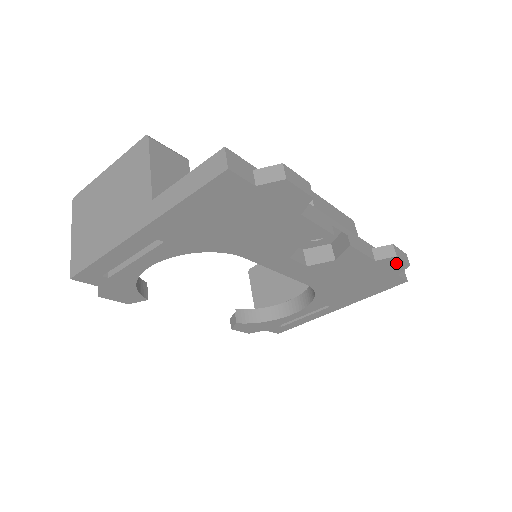
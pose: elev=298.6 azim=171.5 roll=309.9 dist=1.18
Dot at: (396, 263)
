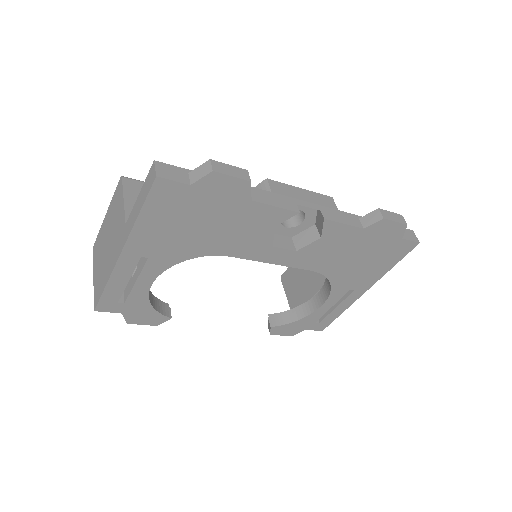
Dot at: (389, 226)
